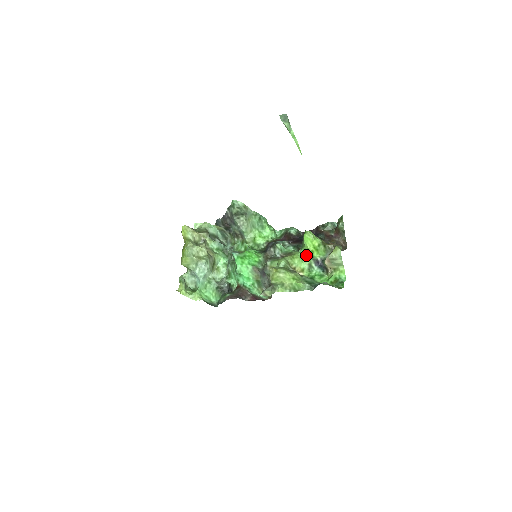
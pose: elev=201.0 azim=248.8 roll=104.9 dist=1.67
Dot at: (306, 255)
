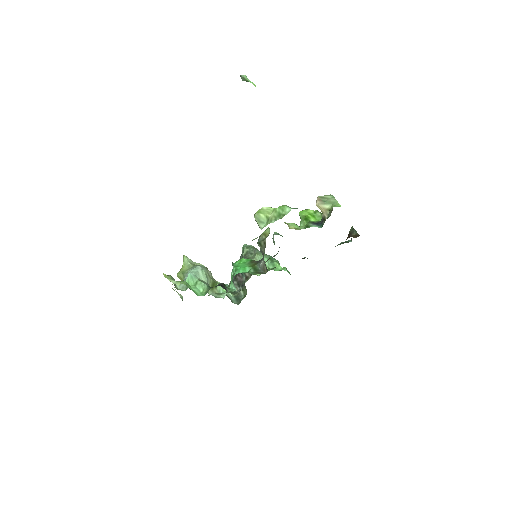
Dot at: (303, 223)
